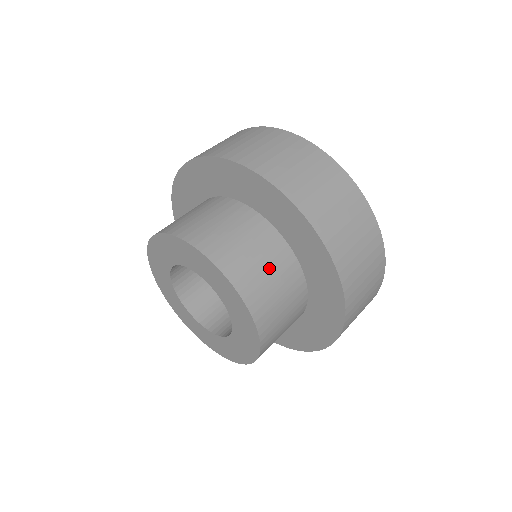
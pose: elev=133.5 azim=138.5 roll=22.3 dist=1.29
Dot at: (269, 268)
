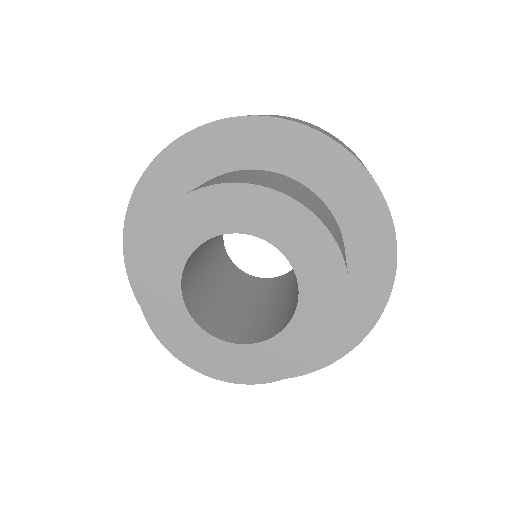
Dot at: occluded
